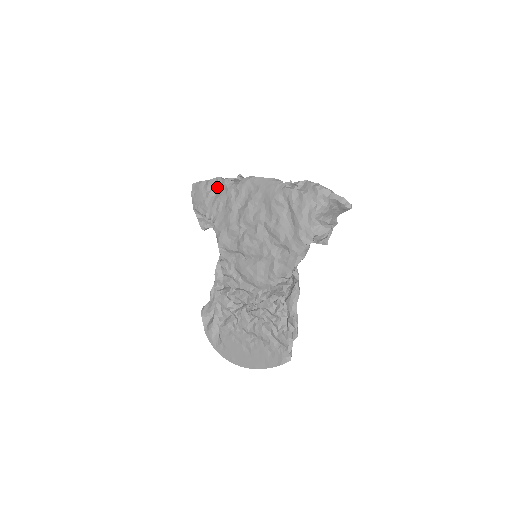
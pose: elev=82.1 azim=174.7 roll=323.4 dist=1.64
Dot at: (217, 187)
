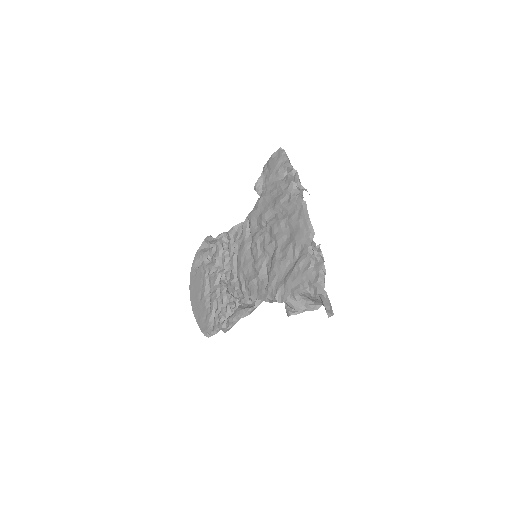
Dot at: (286, 175)
